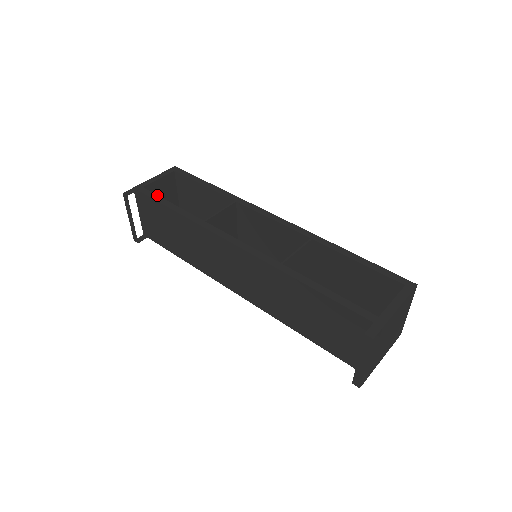
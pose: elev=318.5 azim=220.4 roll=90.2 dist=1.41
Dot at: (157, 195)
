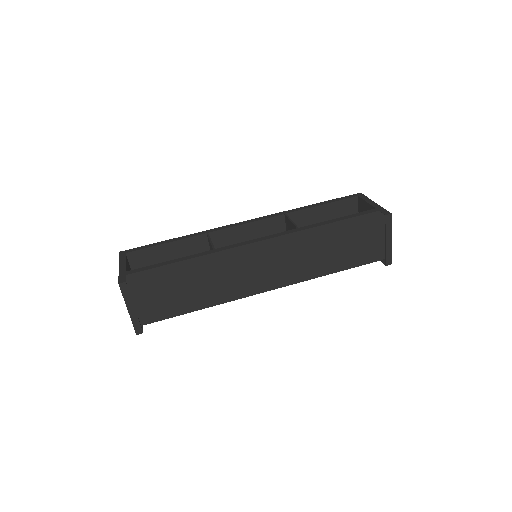
Dot at: (149, 266)
